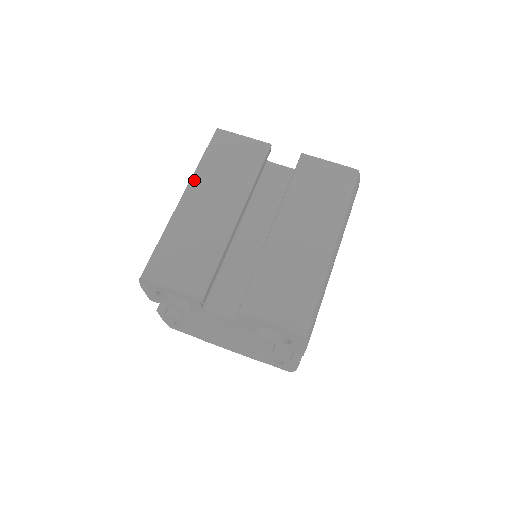
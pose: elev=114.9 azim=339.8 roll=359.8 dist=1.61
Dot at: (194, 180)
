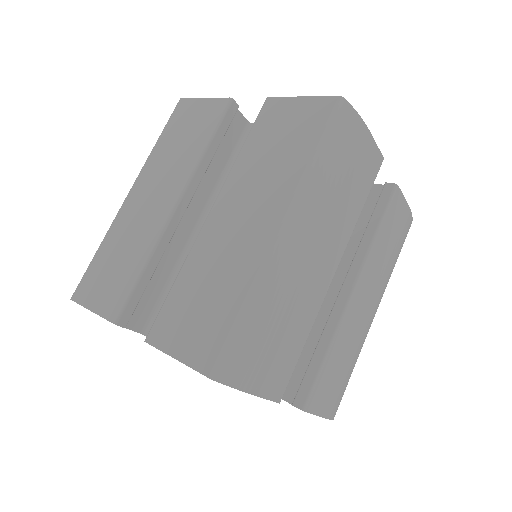
Dot at: (143, 170)
